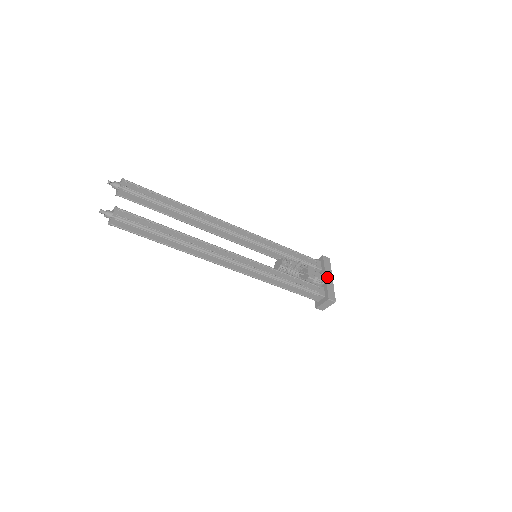
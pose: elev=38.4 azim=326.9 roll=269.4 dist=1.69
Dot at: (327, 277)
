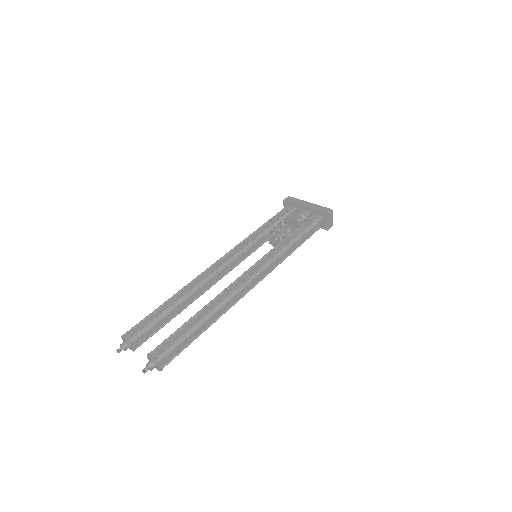
Dot at: (305, 206)
